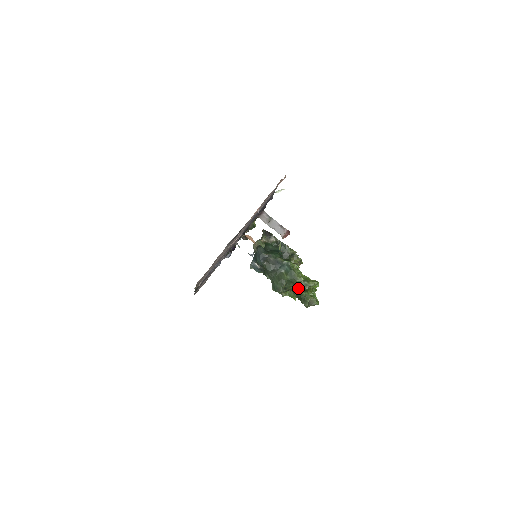
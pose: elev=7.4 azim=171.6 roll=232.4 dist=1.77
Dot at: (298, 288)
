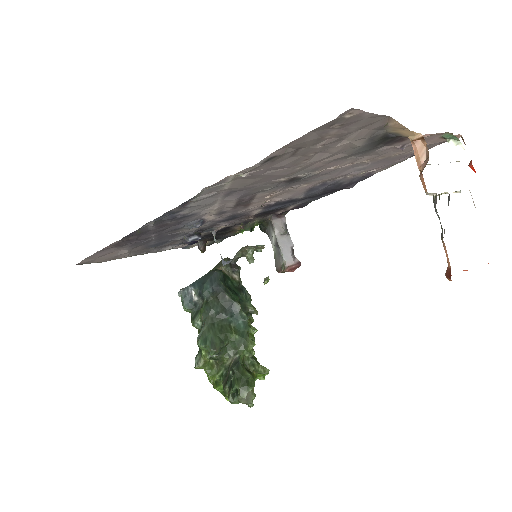
Dot at: (242, 362)
